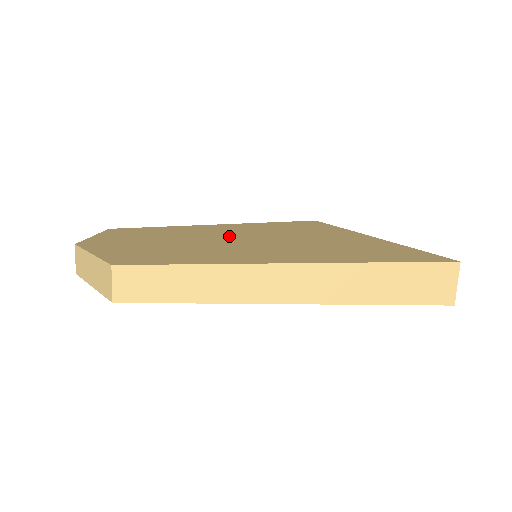
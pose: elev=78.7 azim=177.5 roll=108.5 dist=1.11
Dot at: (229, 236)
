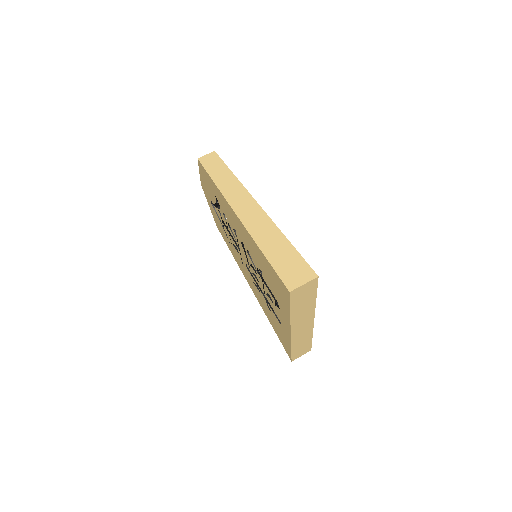
Dot at: occluded
